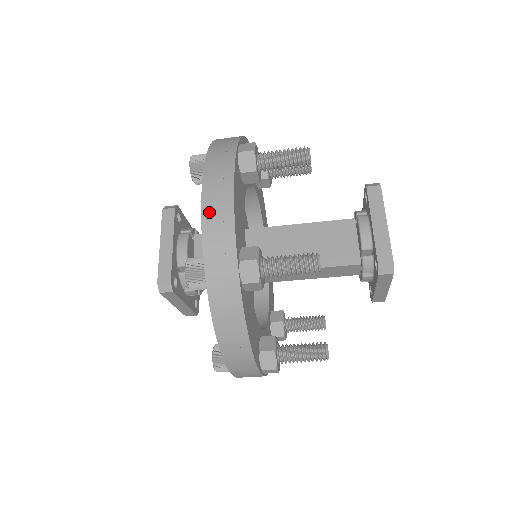
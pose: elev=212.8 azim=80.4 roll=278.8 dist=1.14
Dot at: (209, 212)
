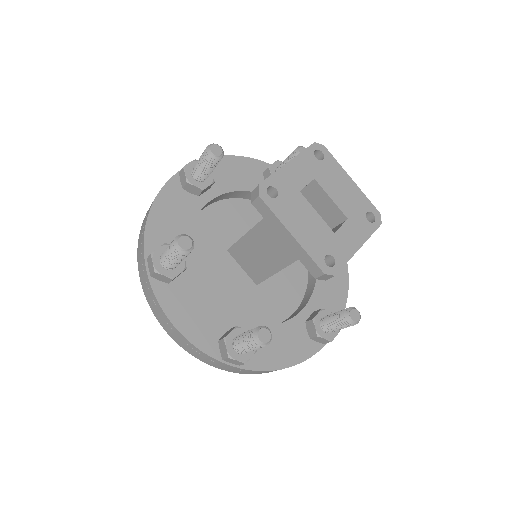
Dot at: (179, 342)
